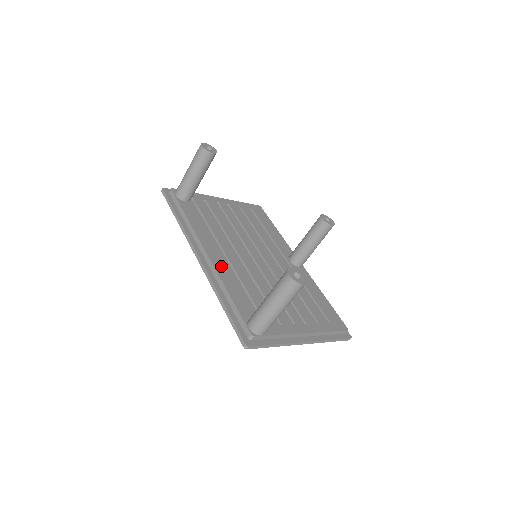
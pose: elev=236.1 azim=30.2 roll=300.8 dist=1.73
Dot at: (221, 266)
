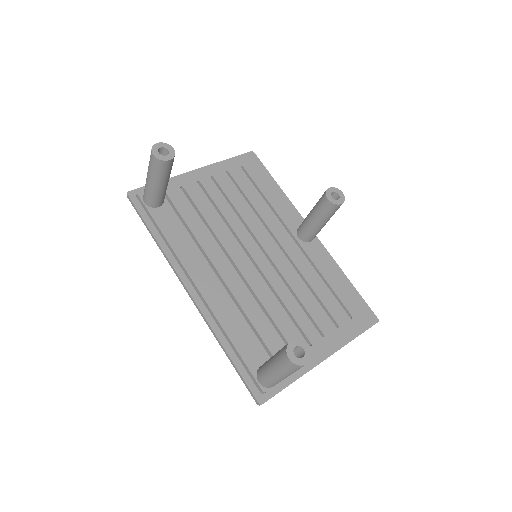
Dot at: (216, 299)
